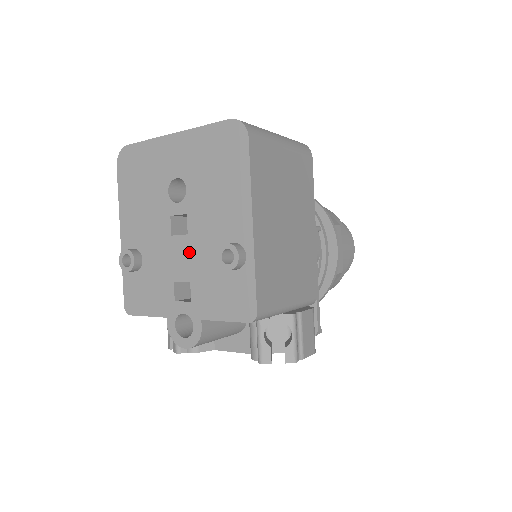
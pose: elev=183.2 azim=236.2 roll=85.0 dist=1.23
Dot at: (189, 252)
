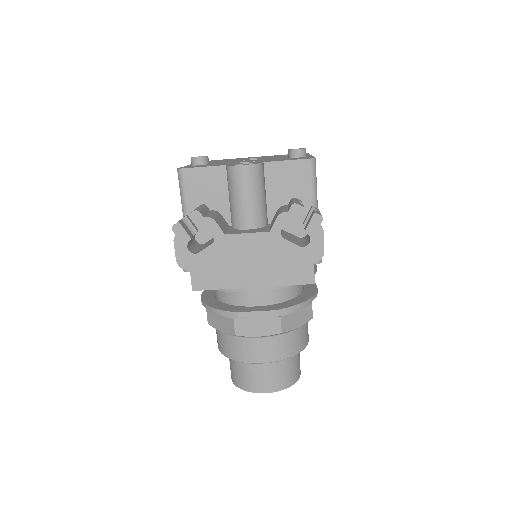
Dot at: occluded
